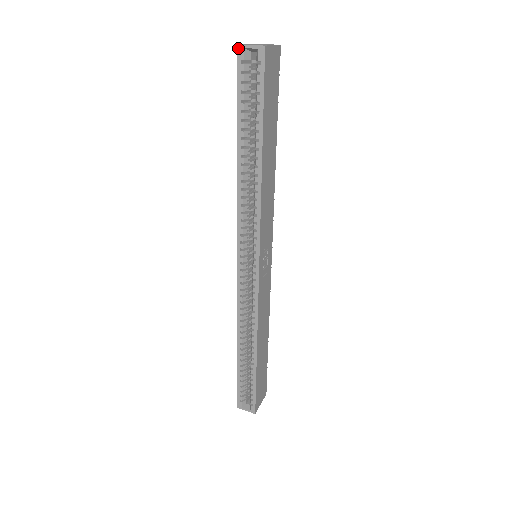
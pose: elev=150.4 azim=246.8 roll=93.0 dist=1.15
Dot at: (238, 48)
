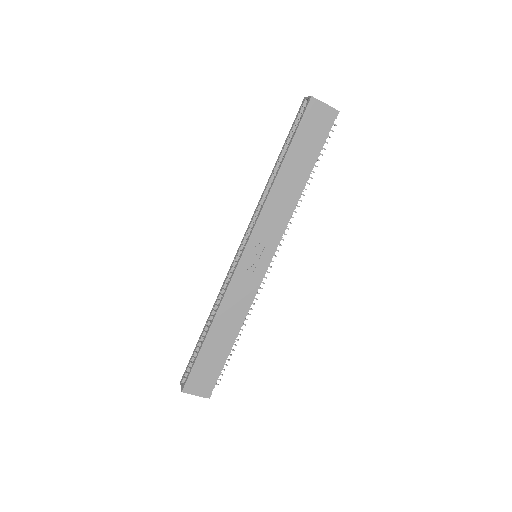
Dot at: (304, 99)
